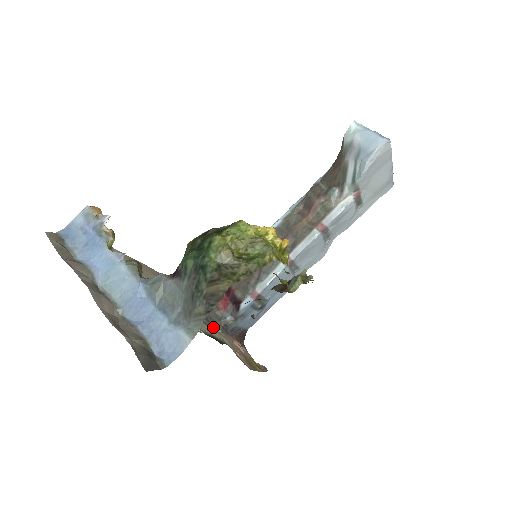
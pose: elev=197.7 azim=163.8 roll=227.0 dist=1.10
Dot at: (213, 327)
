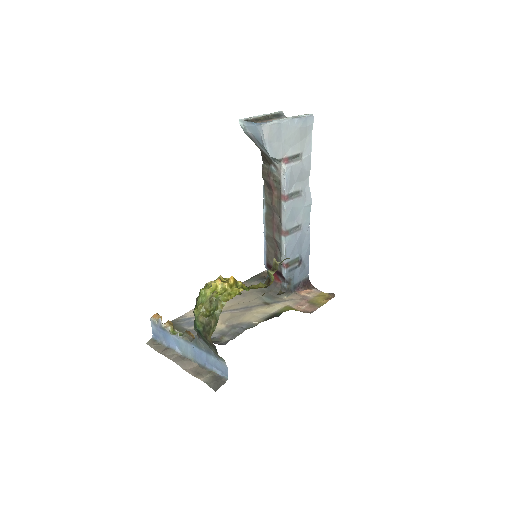
Dot at: (278, 300)
